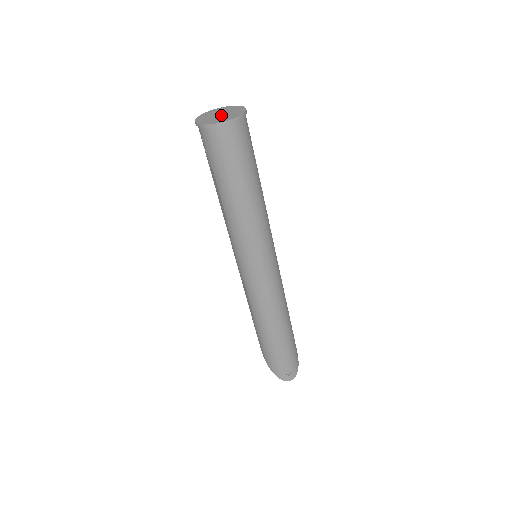
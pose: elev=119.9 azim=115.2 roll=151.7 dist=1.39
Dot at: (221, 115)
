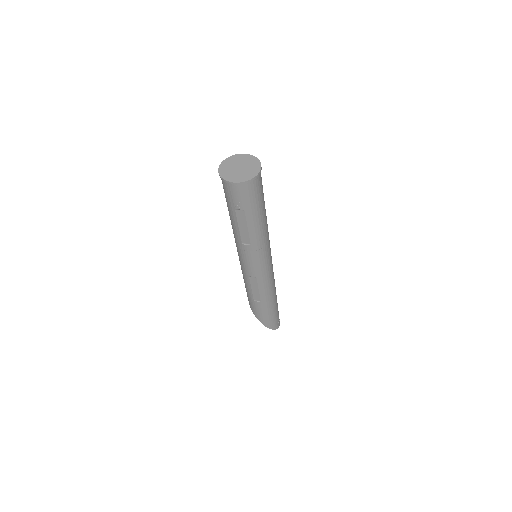
Dot at: (242, 168)
